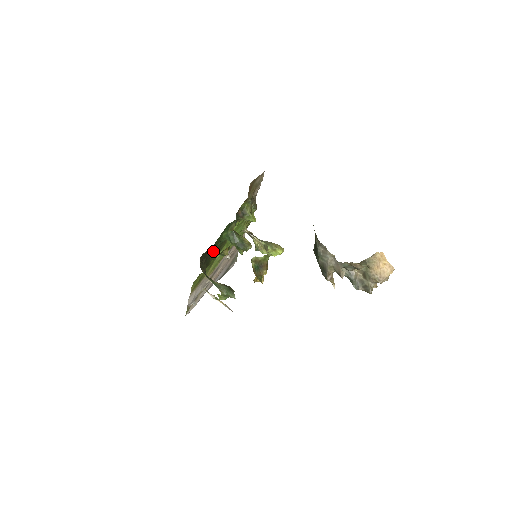
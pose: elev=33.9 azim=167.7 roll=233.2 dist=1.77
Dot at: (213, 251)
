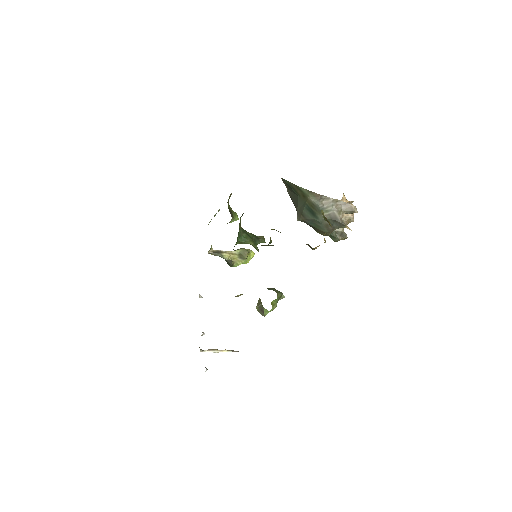
Dot at: occluded
